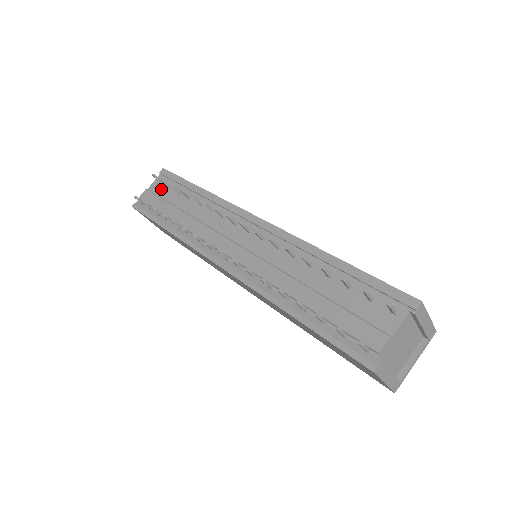
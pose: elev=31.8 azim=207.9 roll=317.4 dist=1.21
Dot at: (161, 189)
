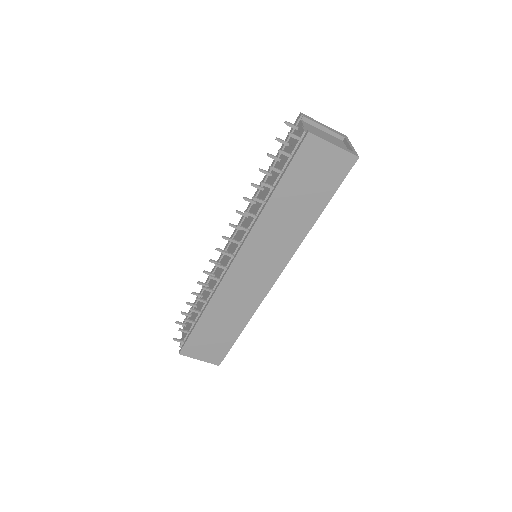
Dot at: (188, 325)
